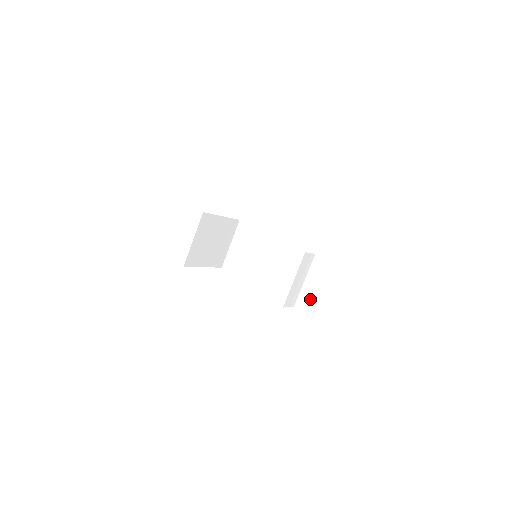
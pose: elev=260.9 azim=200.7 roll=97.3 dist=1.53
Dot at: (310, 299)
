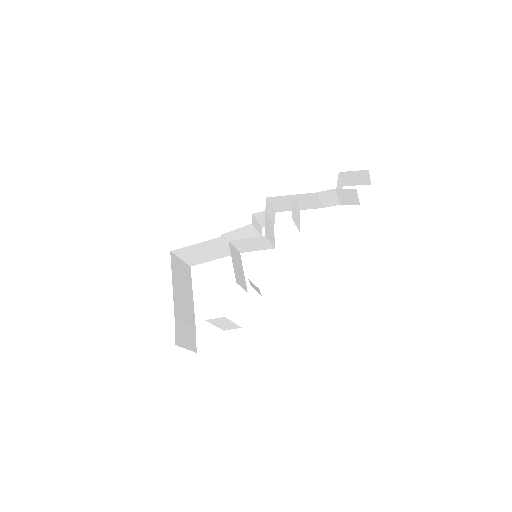
Dot at: occluded
